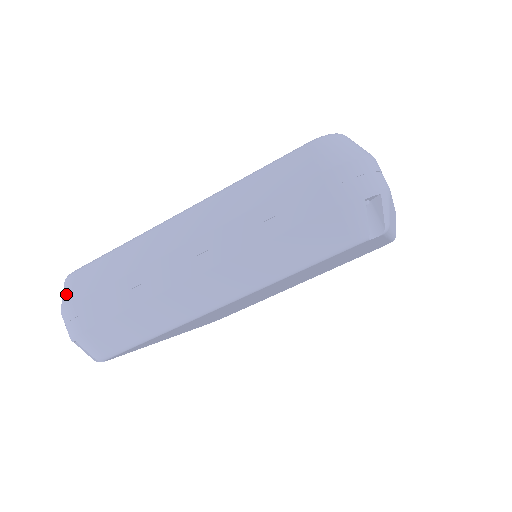
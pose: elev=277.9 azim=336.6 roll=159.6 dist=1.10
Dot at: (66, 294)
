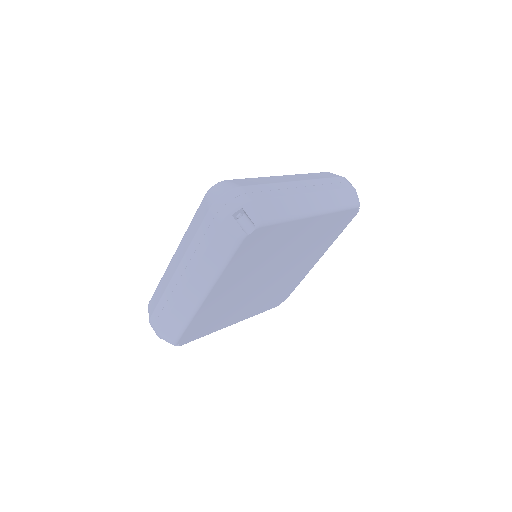
Dot at: occluded
